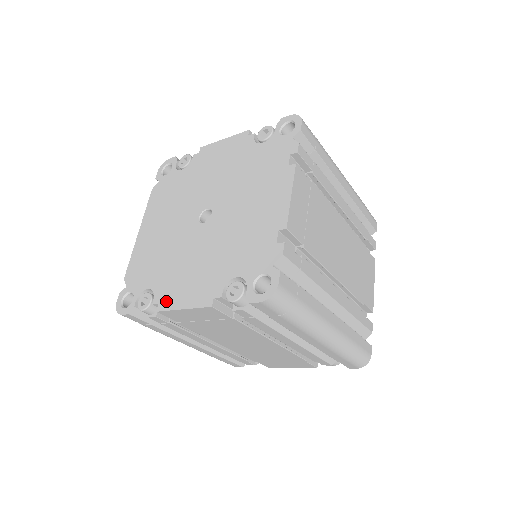
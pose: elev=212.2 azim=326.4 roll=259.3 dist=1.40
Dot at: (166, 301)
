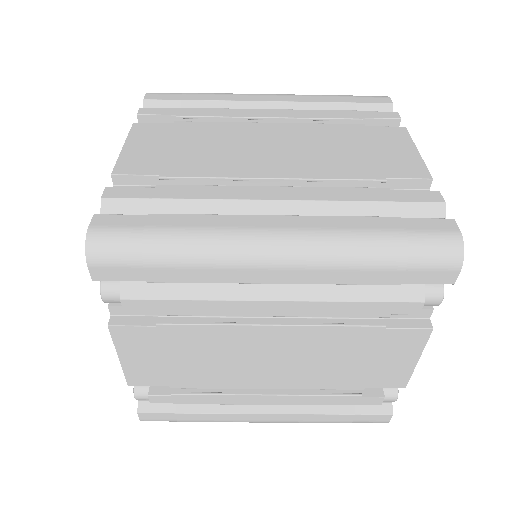
Dot at: occluded
